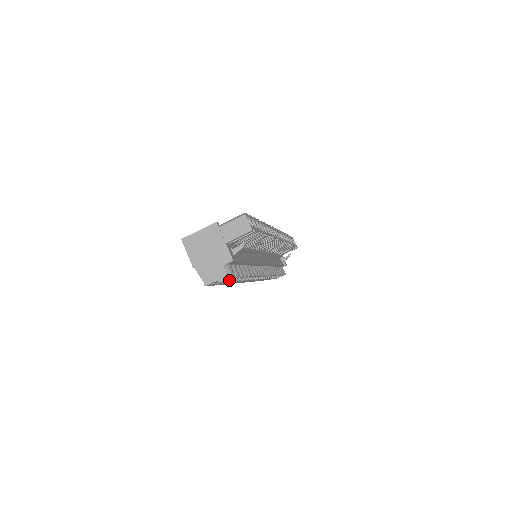
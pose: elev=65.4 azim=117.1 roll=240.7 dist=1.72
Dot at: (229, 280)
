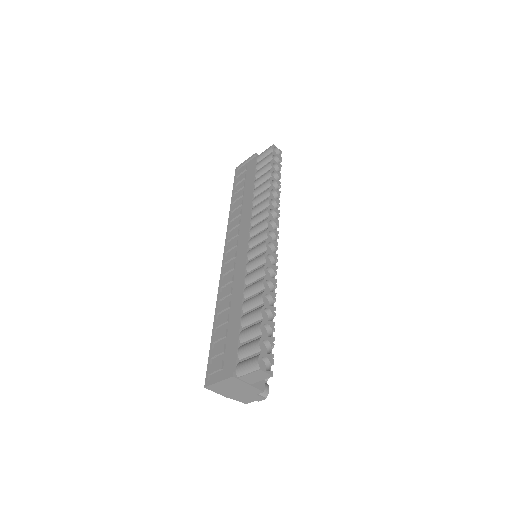
Dot at: occluded
